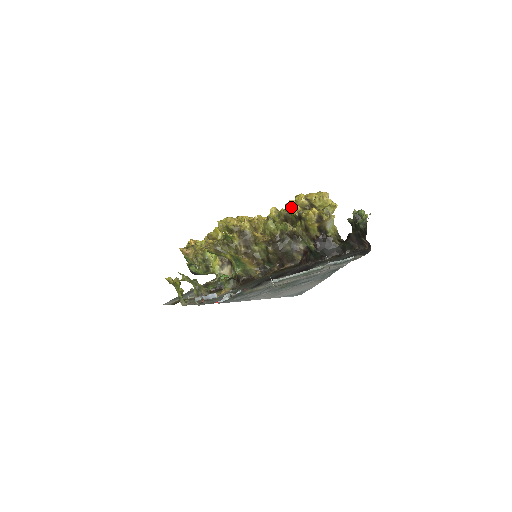
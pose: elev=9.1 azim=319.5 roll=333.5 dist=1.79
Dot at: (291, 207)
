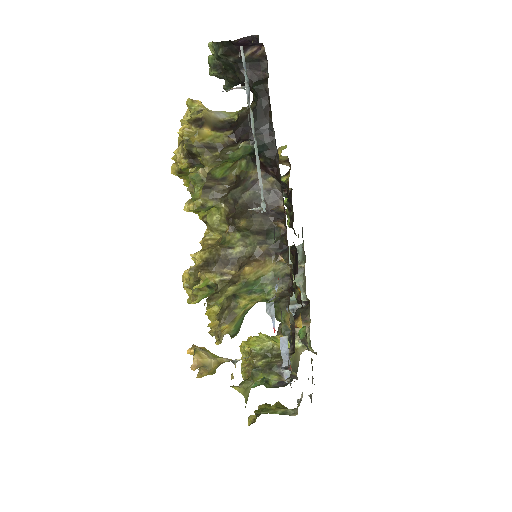
Dot at: (178, 170)
